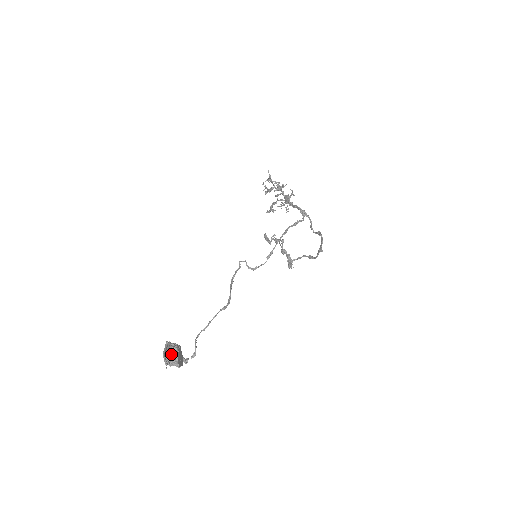
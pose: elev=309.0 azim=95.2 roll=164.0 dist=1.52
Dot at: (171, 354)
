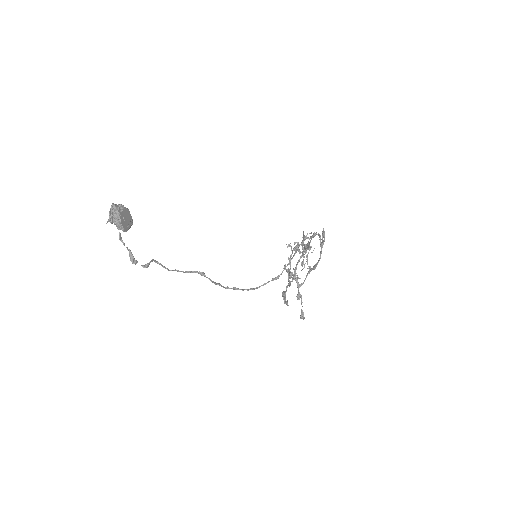
Dot at: (118, 207)
